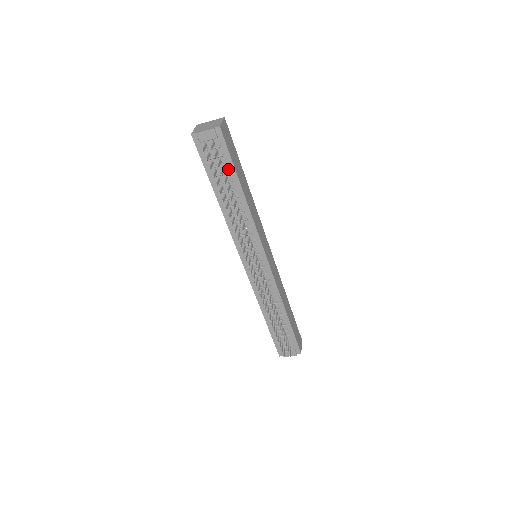
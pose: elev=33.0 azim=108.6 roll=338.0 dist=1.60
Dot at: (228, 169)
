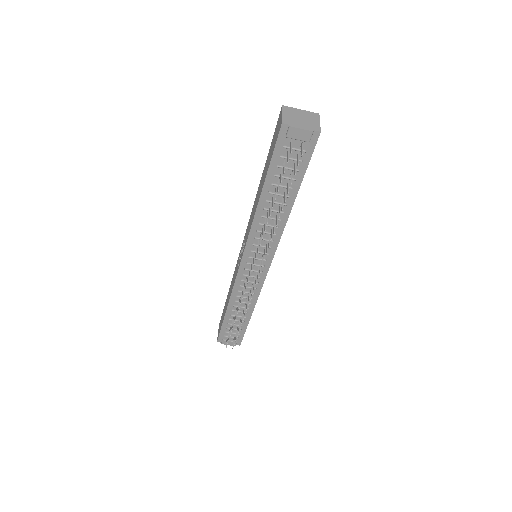
Dot at: (295, 175)
